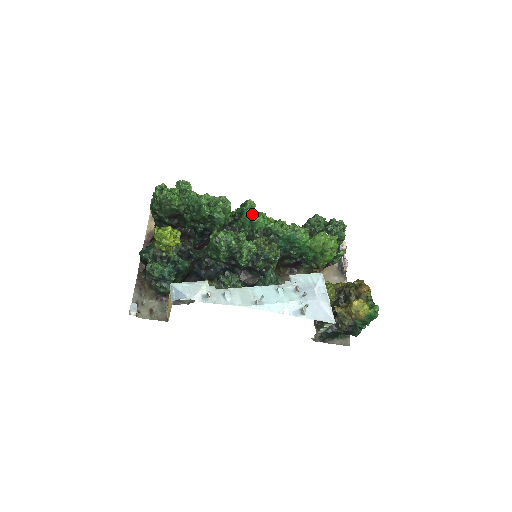
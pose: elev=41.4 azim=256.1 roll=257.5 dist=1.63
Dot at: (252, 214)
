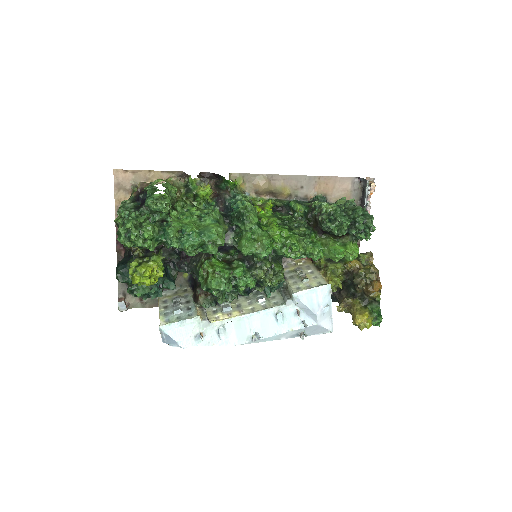
Dot at: (252, 252)
